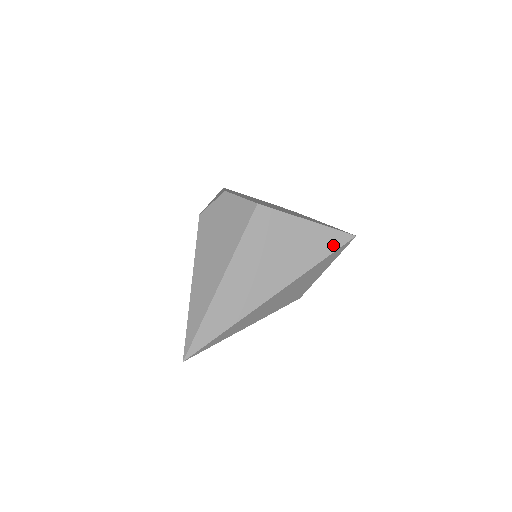
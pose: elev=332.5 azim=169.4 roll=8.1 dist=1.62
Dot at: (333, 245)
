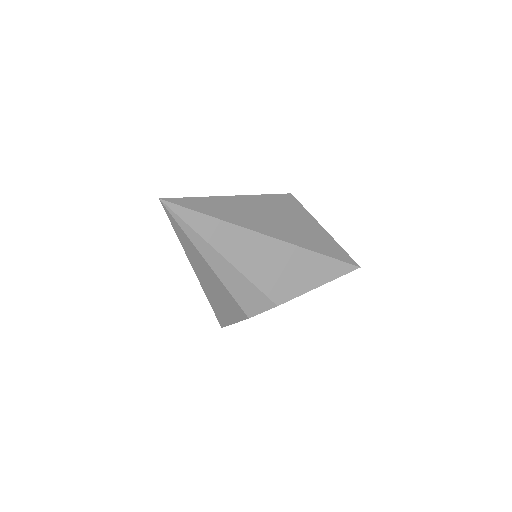
Dot at: (338, 255)
